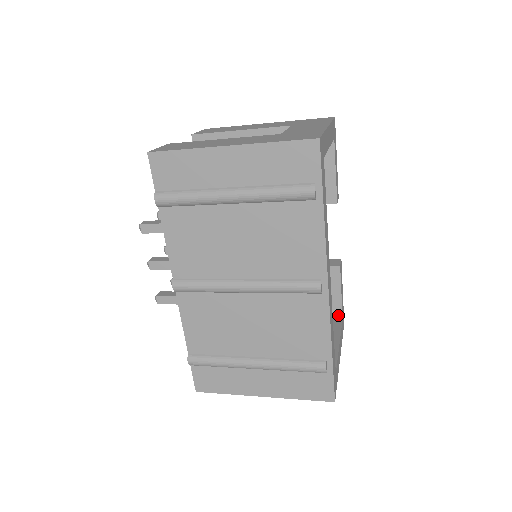
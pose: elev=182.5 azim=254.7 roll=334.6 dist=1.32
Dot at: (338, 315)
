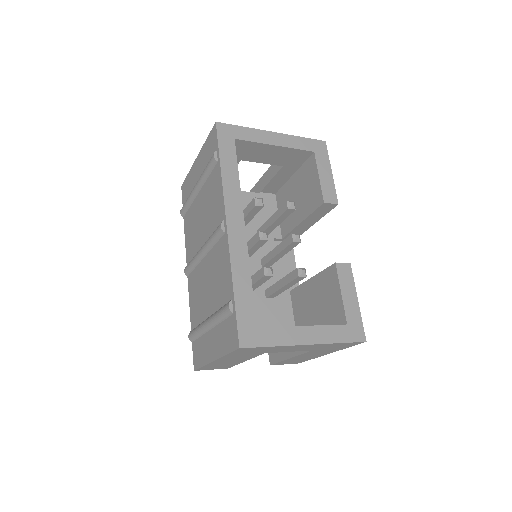
Dot at: (344, 321)
